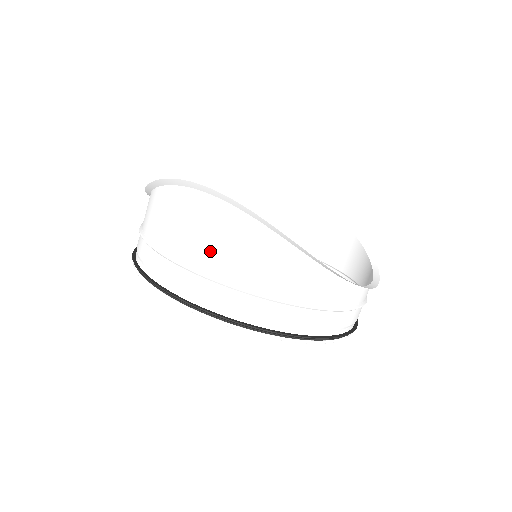
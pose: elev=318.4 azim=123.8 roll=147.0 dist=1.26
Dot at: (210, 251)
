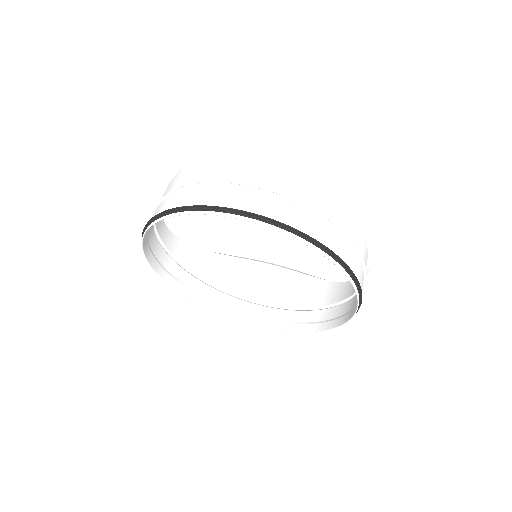
Dot at: (276, 177)
